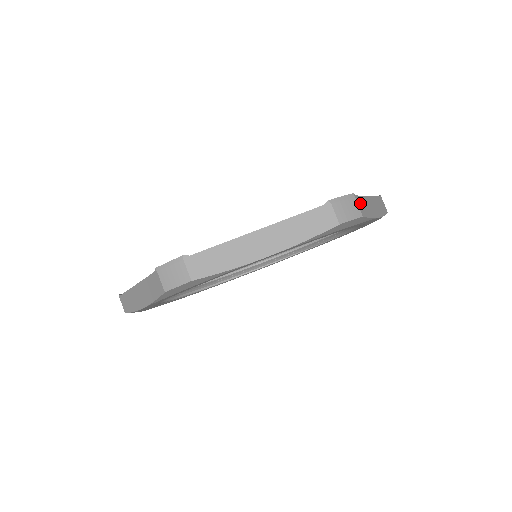
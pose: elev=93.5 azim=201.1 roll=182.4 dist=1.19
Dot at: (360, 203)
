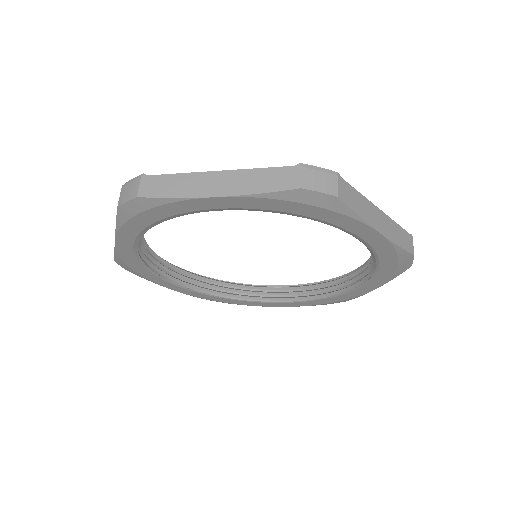
Dot at: (345, 189)
